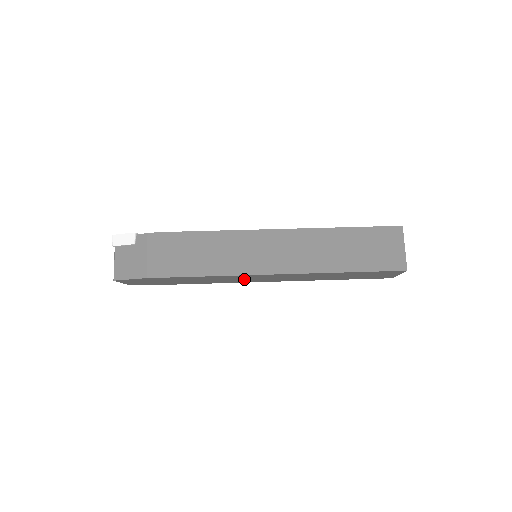
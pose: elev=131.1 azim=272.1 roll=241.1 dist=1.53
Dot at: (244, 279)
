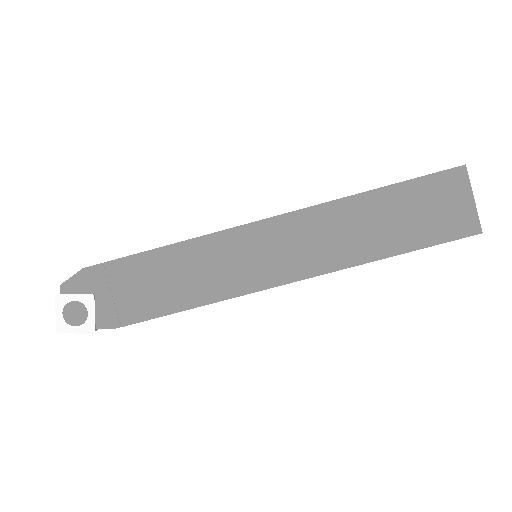
Dot at: occluded
